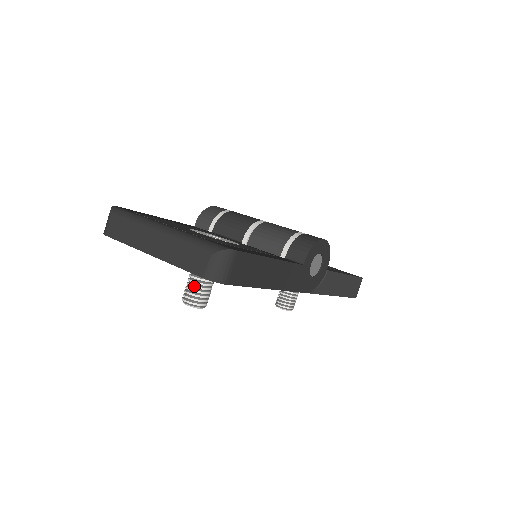
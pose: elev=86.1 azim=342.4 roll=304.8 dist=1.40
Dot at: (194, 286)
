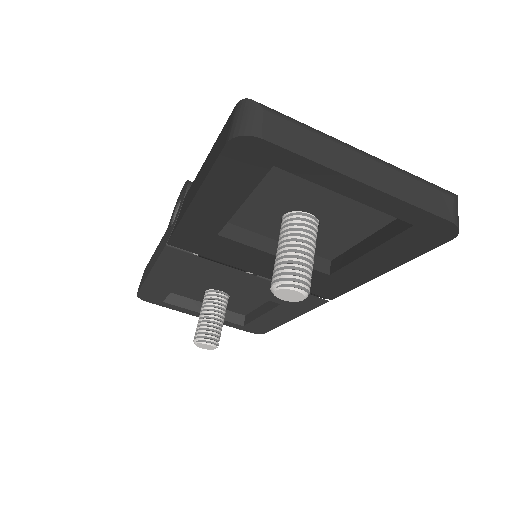
Dot at: (308, 262)
